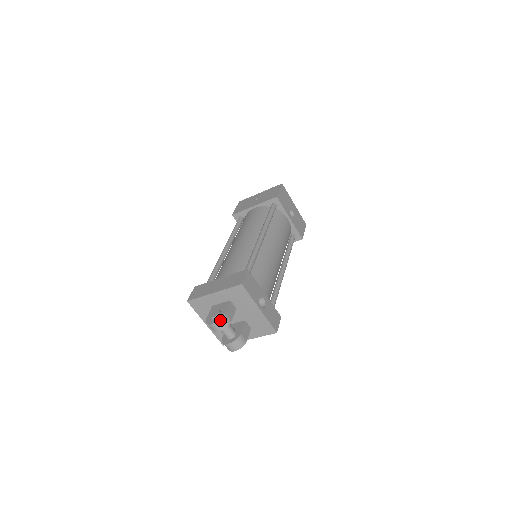
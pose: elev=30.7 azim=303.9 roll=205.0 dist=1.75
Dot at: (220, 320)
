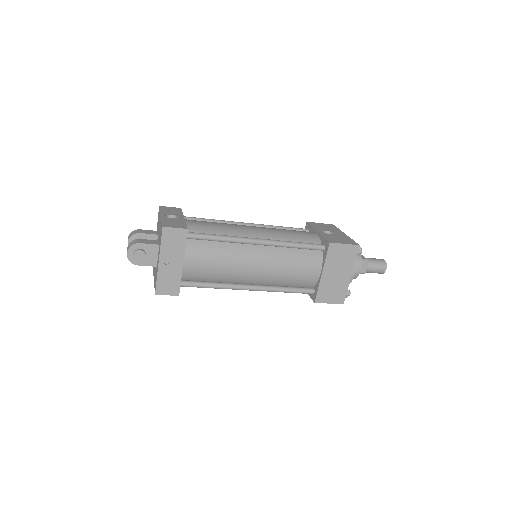
Dot at: (132, 232)
